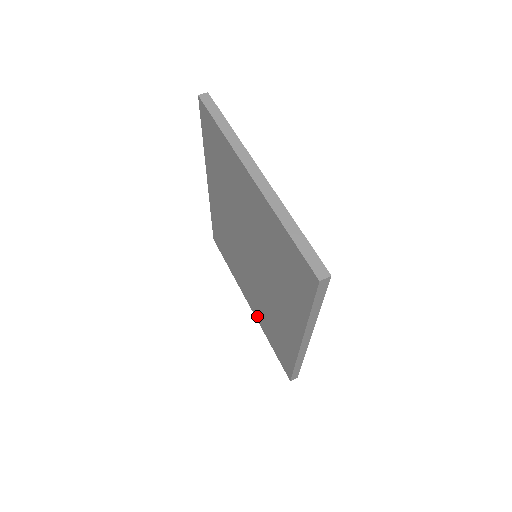
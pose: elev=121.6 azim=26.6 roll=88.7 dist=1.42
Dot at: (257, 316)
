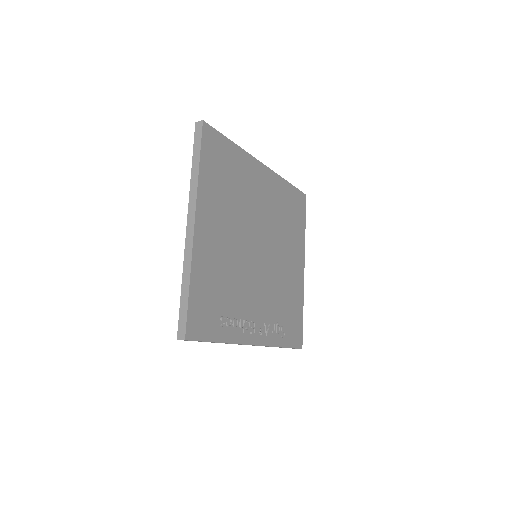
Dot at: occluded
